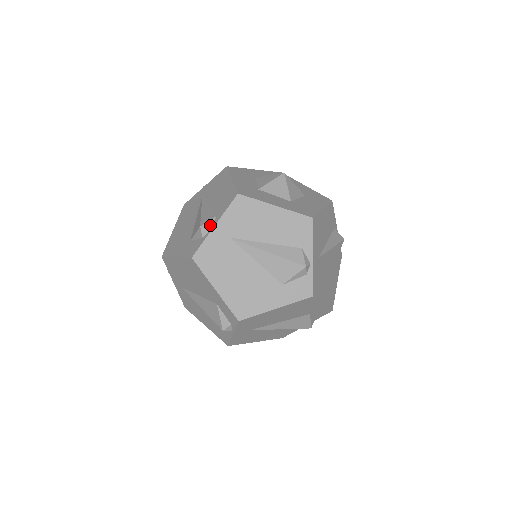
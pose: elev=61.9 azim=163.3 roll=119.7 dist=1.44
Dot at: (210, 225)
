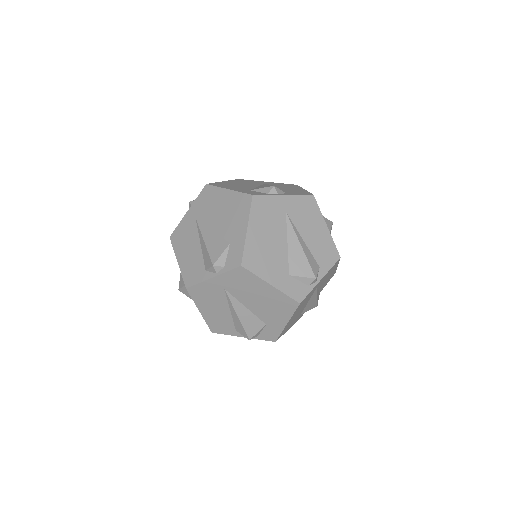
Dot at: (280, 192)
